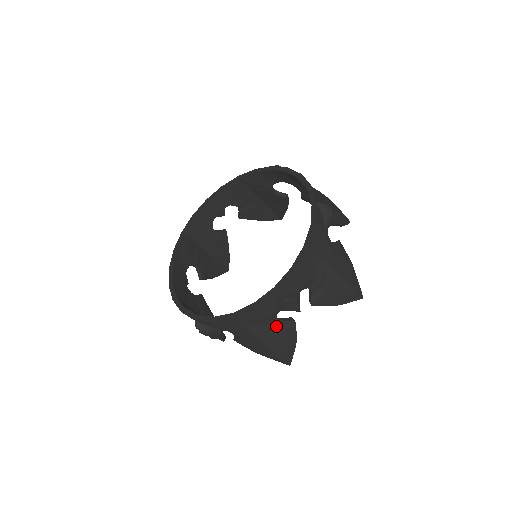
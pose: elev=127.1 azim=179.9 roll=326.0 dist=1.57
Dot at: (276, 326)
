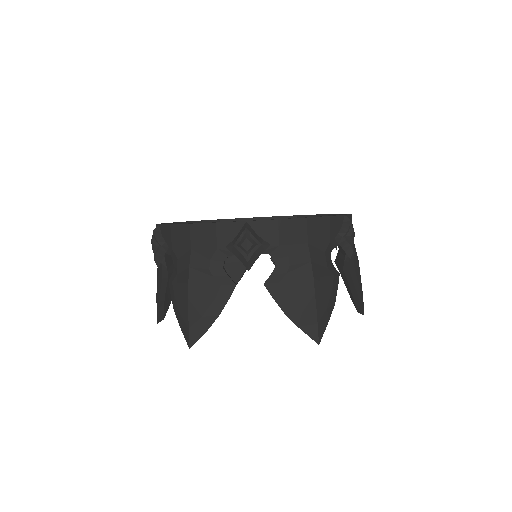
Dot at: (328, 264)
